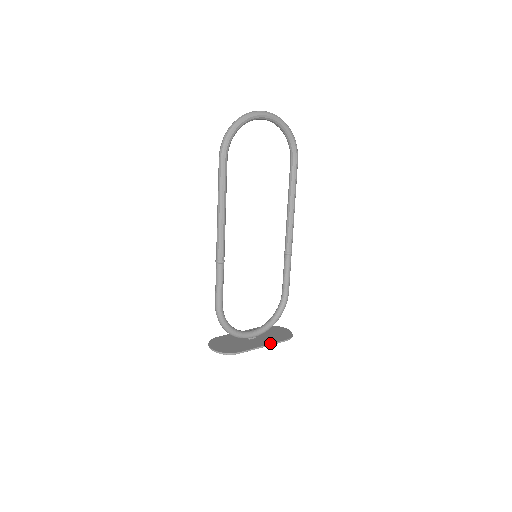
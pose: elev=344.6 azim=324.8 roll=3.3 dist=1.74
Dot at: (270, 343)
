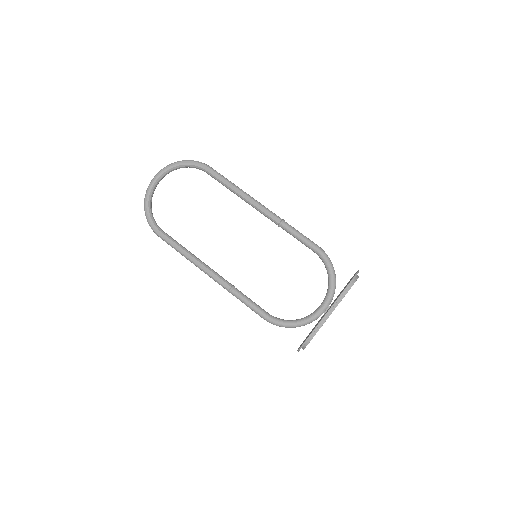
Dot at: (333, 303)
